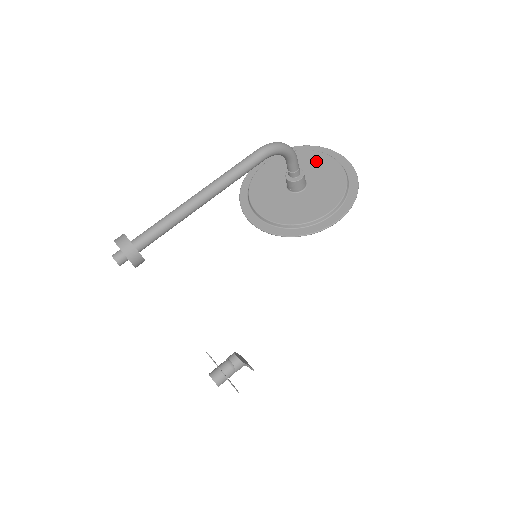
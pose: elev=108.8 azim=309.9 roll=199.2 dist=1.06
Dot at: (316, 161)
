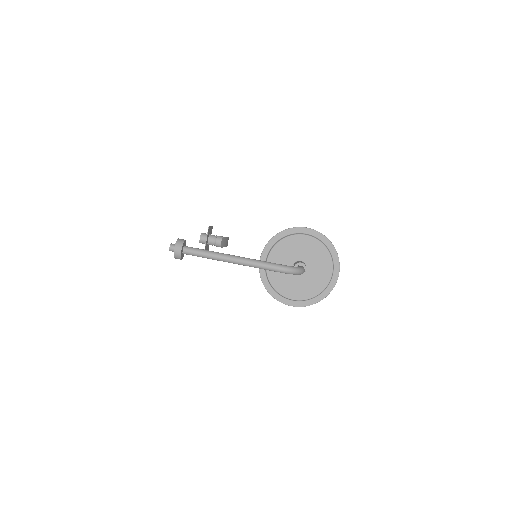
Dot at: (324, 266)
